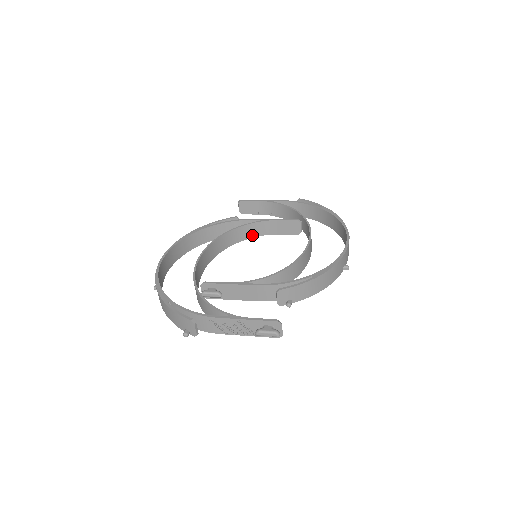
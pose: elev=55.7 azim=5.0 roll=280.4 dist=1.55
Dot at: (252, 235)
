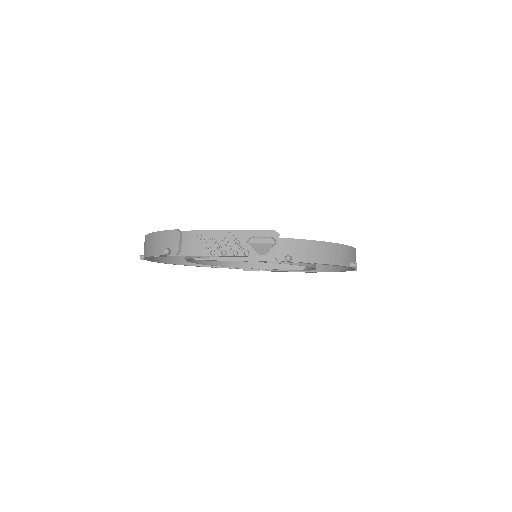
Dot at: (253, 265)
